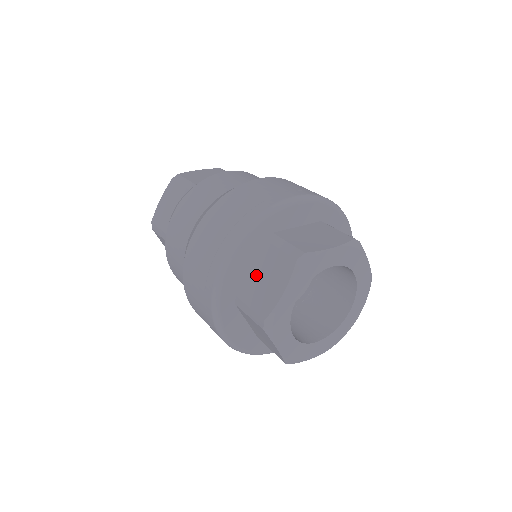
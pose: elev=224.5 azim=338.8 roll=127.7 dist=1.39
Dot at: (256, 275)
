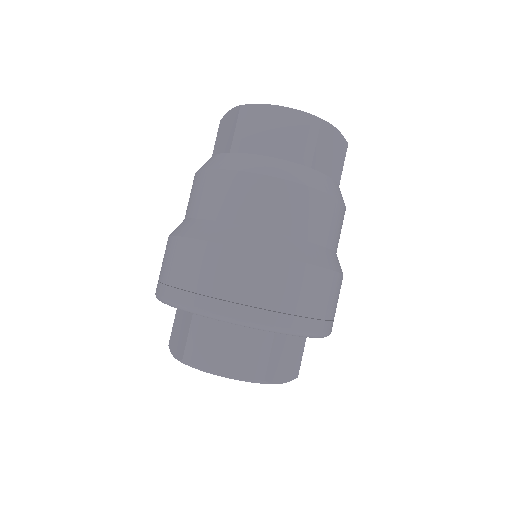
Dot at: (228, 333)
